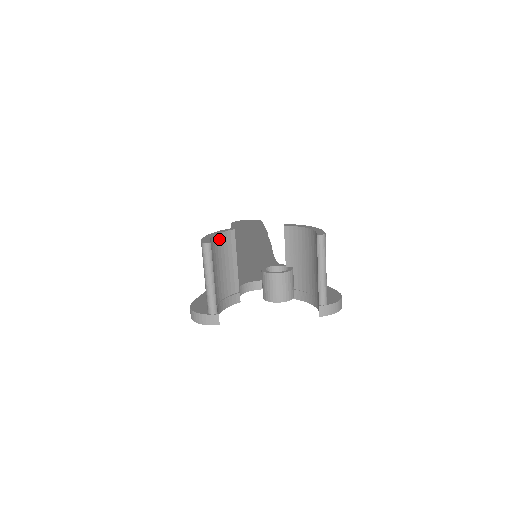
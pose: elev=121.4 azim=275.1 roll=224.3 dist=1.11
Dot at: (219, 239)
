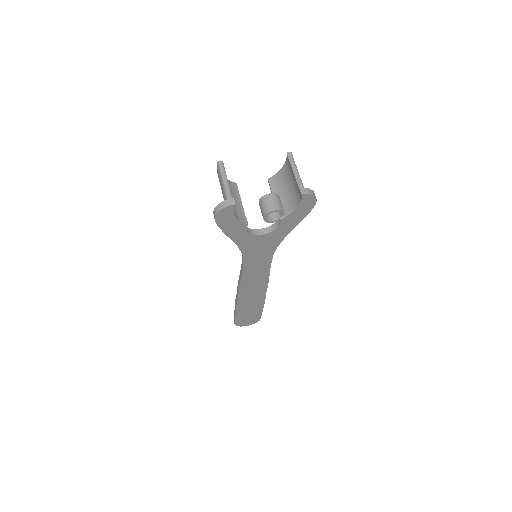
Dot at: occluded
